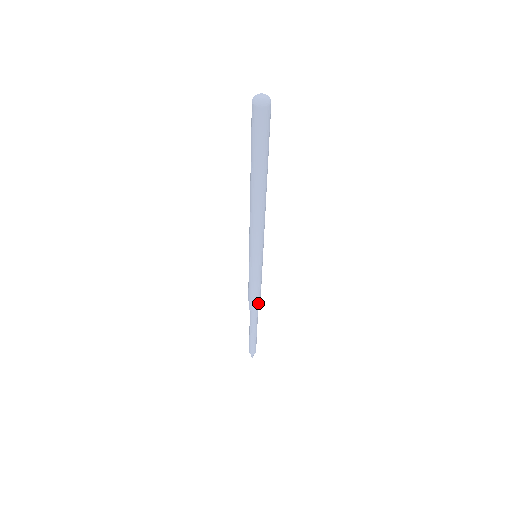
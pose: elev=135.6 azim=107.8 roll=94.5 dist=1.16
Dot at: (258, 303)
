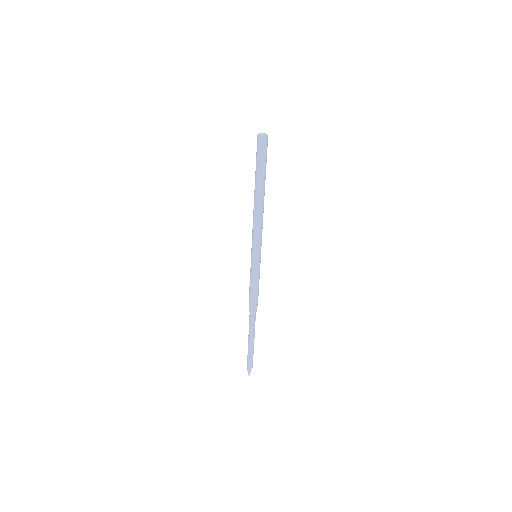
Dot at: (257, 303)
